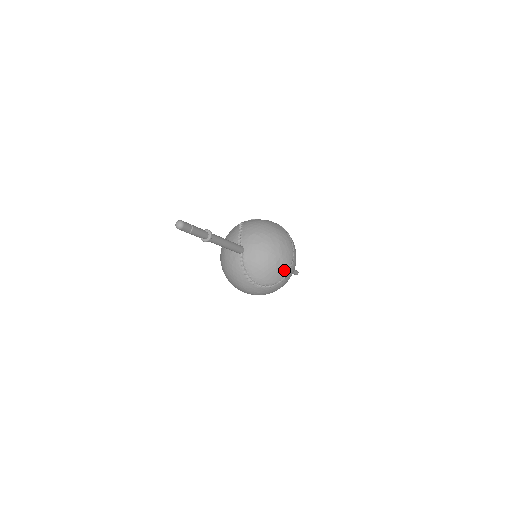
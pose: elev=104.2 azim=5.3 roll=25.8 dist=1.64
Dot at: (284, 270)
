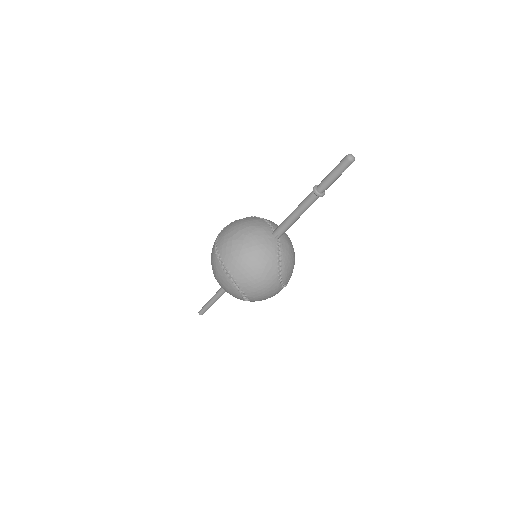
Dot at: occluded
